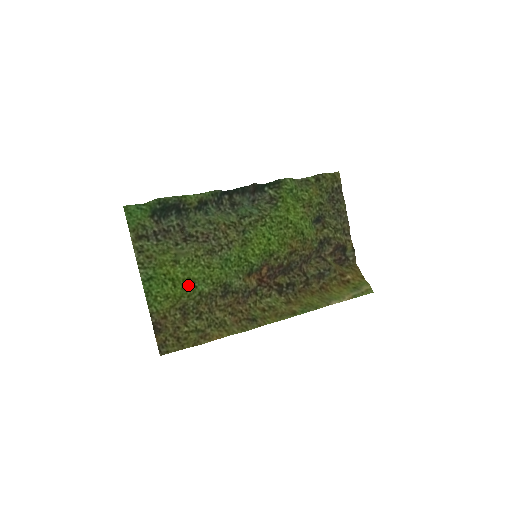
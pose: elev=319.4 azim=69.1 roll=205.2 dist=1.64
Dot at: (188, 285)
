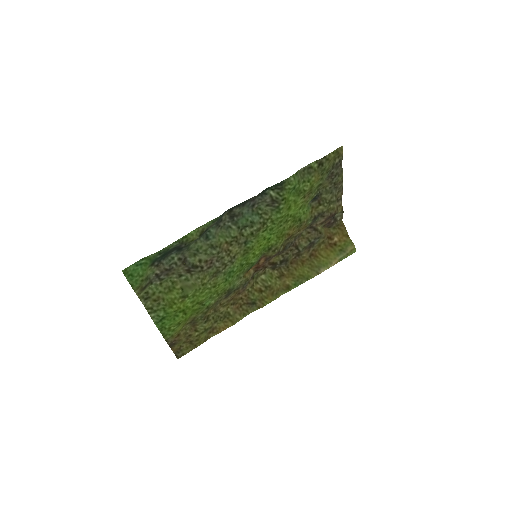
Dot at: (197, 307)
